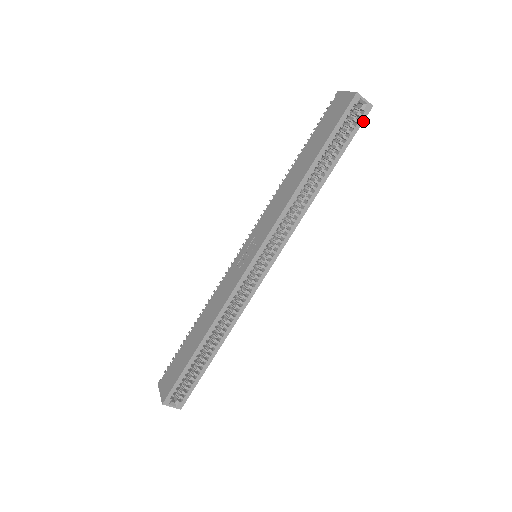
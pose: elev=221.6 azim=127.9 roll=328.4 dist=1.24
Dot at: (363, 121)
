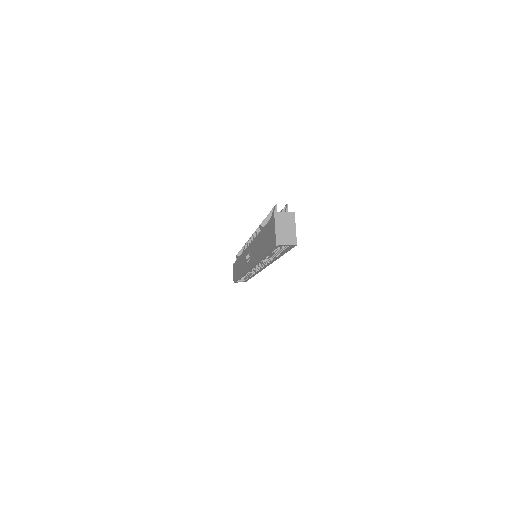
Dot at: occluded
